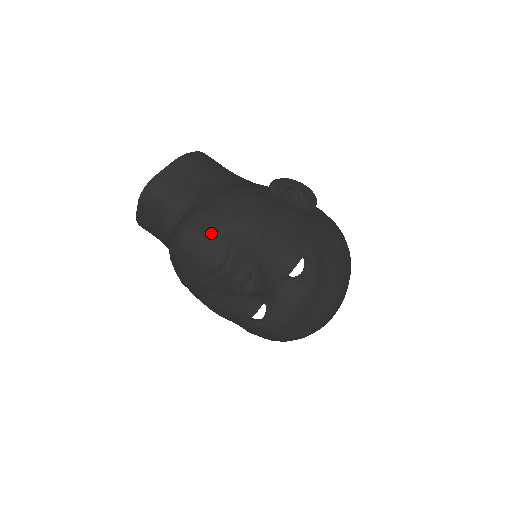
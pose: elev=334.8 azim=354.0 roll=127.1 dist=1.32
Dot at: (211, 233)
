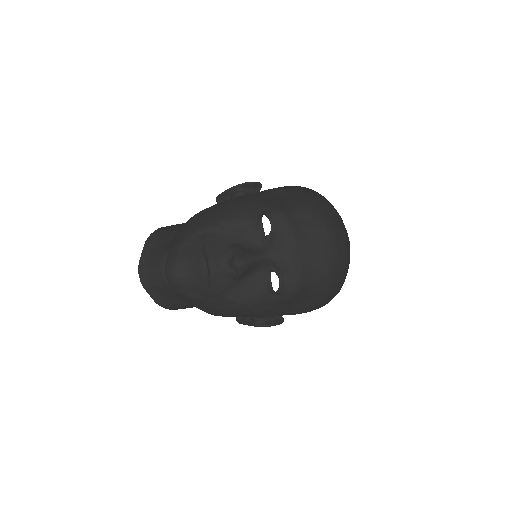
Dot at: (185, 254)
